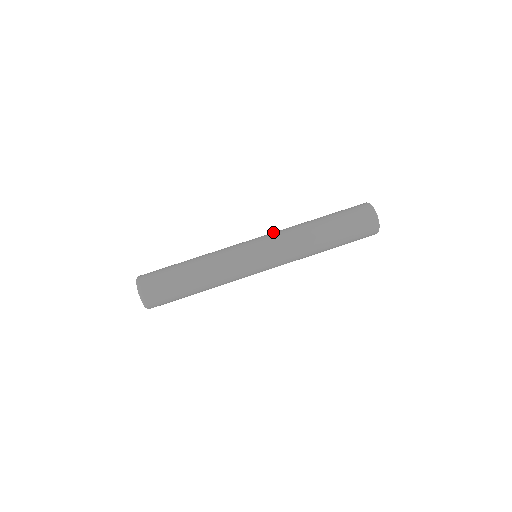
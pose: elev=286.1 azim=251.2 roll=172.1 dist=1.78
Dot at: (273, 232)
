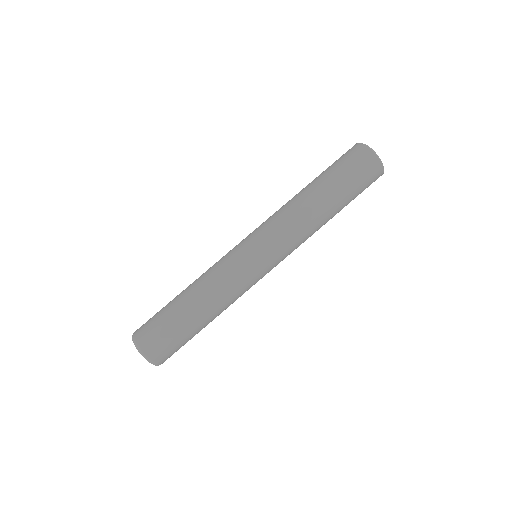
Dot at: (272, 227)
